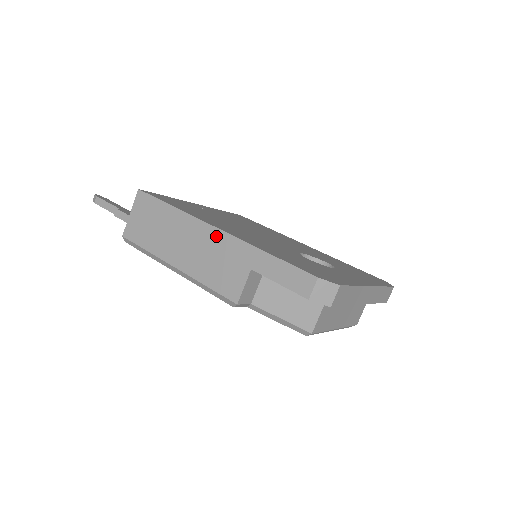
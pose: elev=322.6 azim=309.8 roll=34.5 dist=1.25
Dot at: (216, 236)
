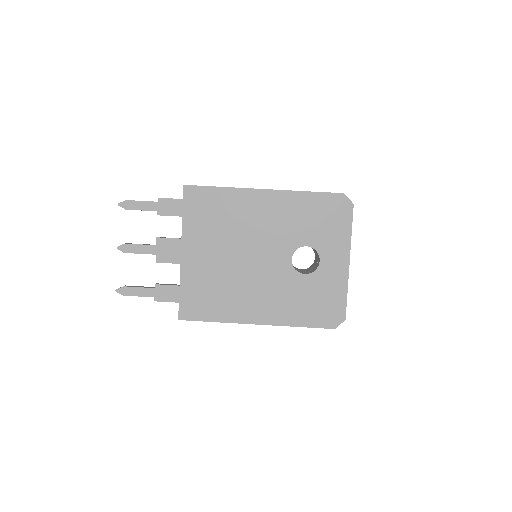
Dot at: (259, 324)
